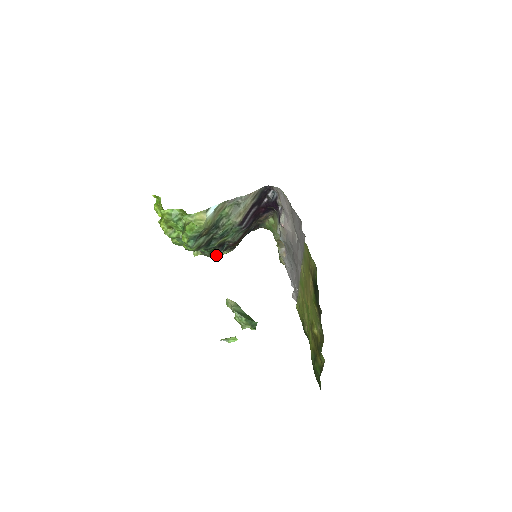
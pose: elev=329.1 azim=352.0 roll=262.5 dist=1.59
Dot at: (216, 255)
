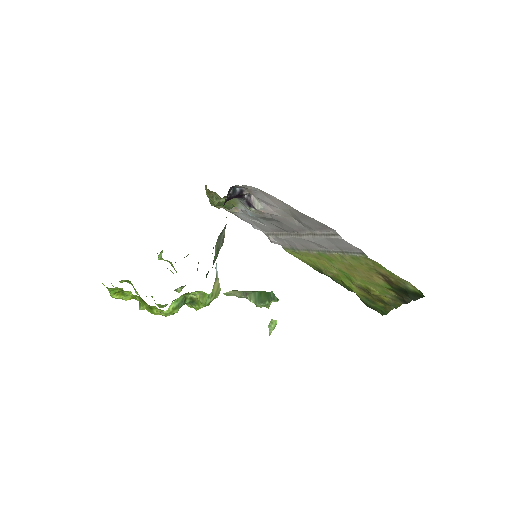
Dot at: occluded
